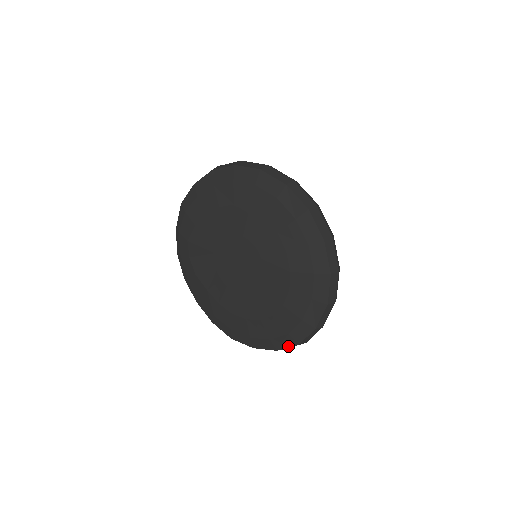
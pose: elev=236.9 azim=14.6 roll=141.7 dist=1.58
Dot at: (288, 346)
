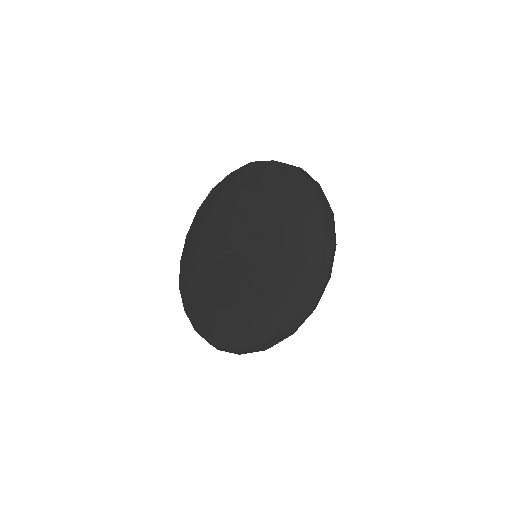
Dot at: (205, 337)
